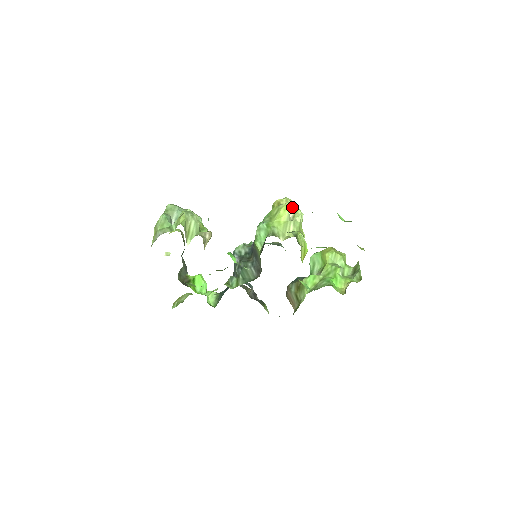
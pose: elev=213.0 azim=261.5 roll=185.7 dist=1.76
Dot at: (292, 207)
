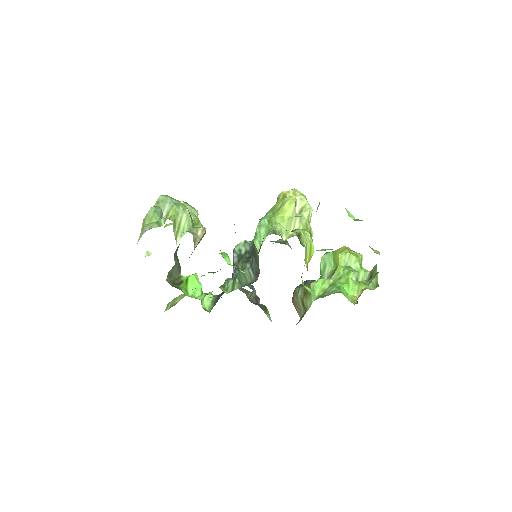
Dot at: (300, 200)
